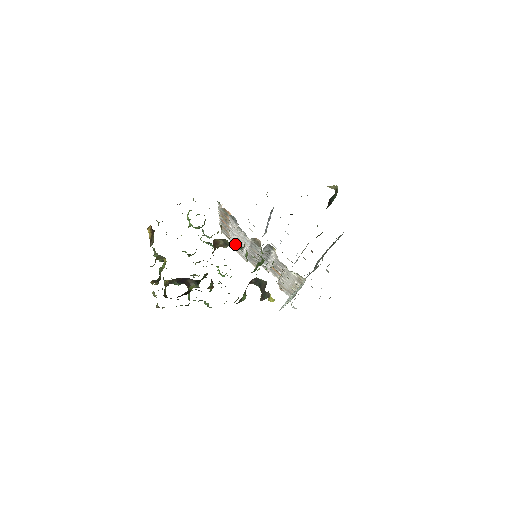
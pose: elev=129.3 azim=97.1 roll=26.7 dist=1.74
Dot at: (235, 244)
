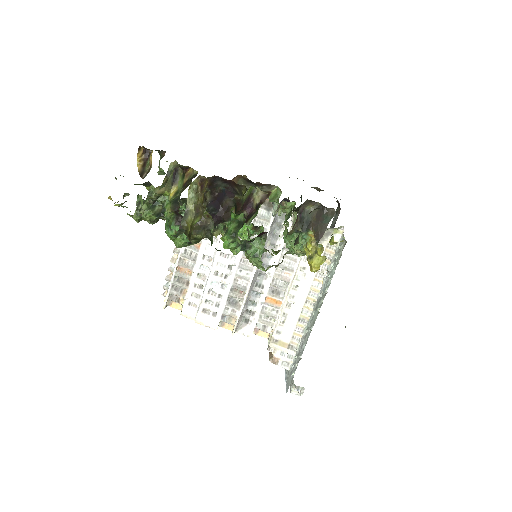
Dot at: (196, 302)
